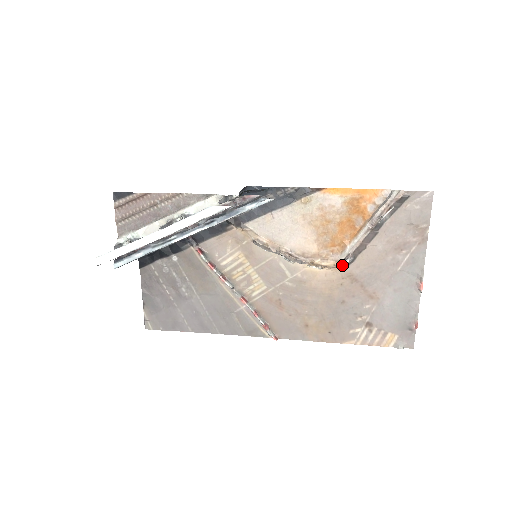
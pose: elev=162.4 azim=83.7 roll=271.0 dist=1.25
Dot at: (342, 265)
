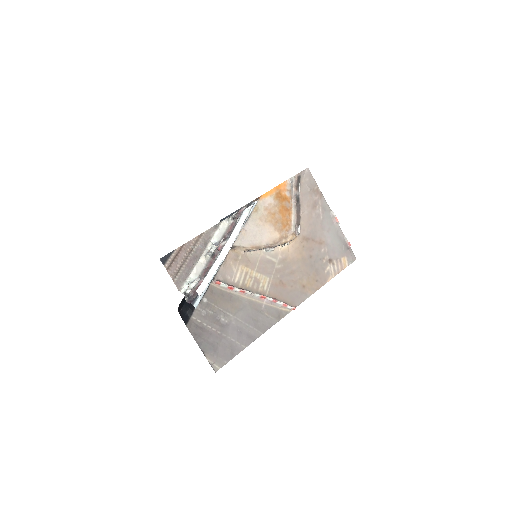
Dot at: (299, 231)
